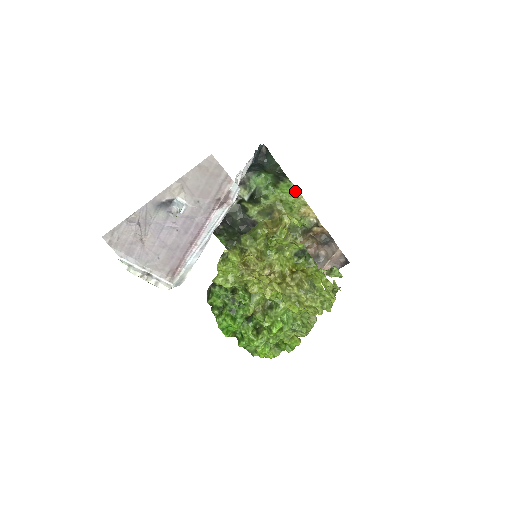
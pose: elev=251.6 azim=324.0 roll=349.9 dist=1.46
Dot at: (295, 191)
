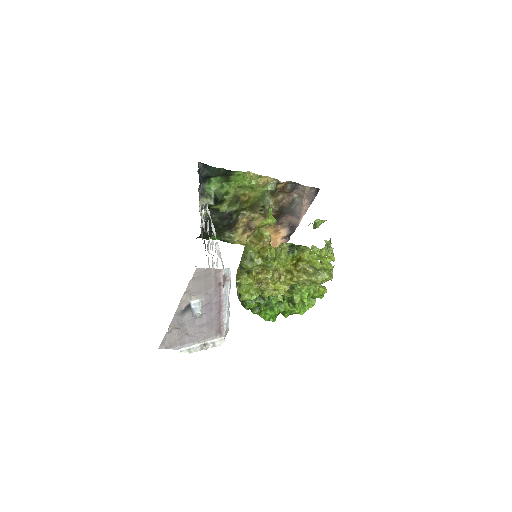
Dot at: (246, 174)
